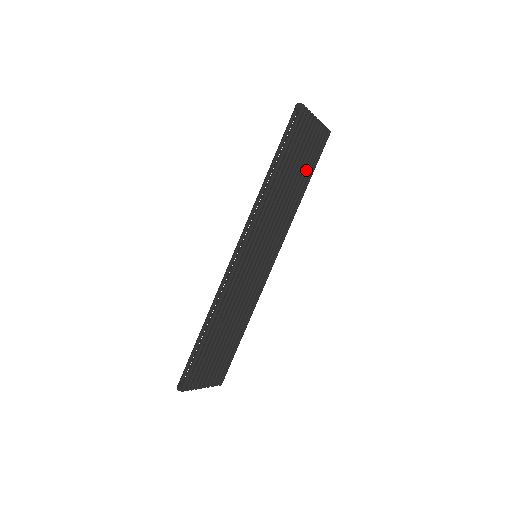
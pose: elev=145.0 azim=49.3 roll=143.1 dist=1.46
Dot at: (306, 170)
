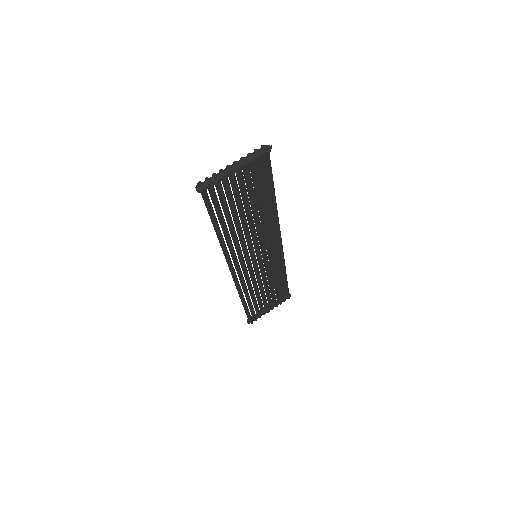
Dot at: (260, 195)
